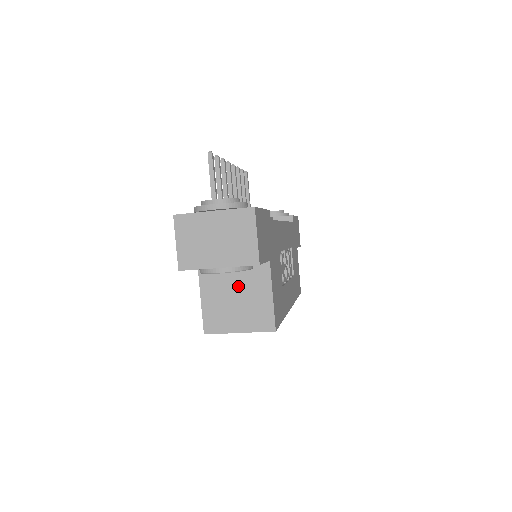
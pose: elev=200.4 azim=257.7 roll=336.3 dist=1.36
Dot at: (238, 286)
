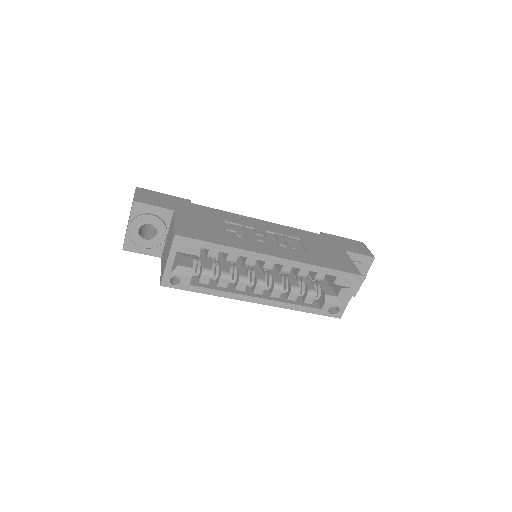
Dot at: occluded
